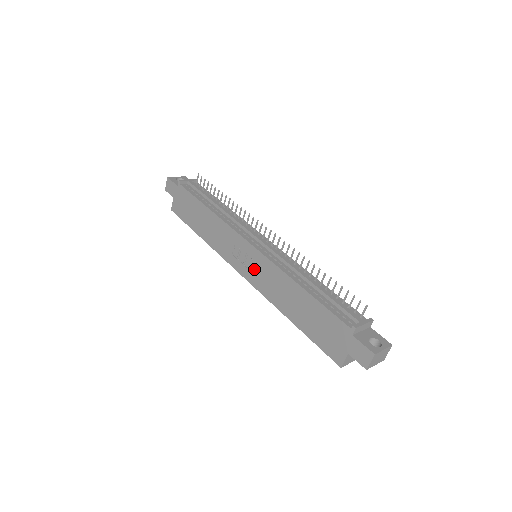
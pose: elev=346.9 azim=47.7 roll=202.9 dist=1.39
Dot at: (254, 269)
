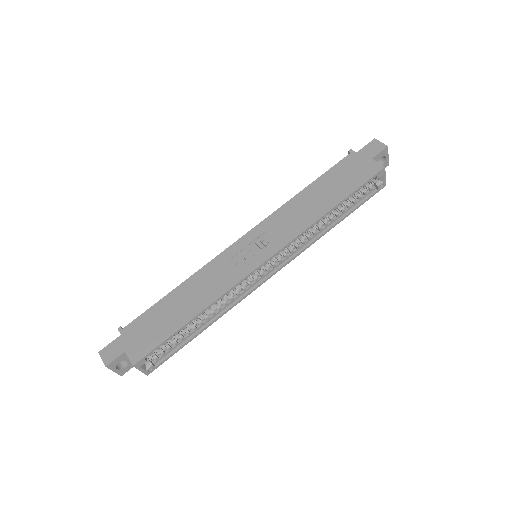
Dot at: (267, 241)
